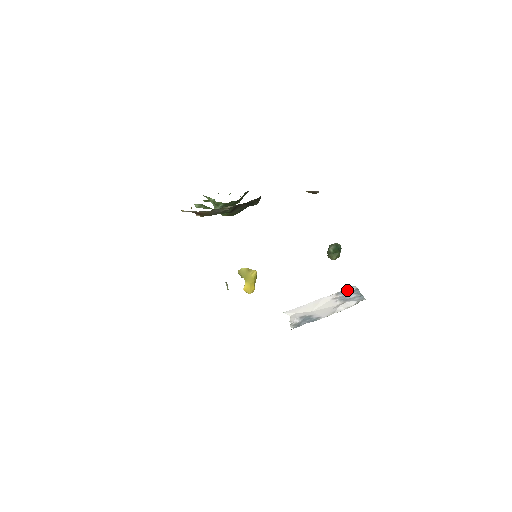
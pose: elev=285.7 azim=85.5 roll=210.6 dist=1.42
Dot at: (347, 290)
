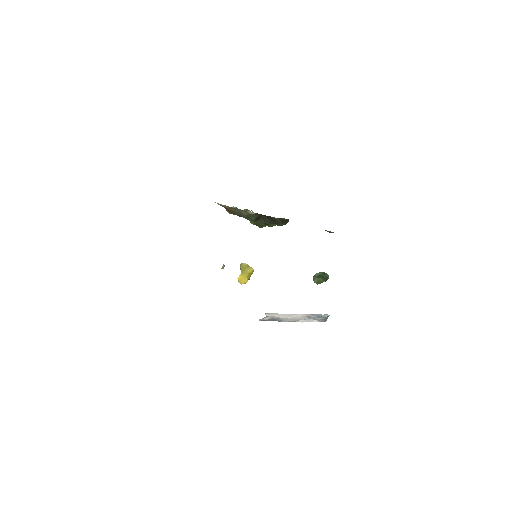
Dot at: (321, 315)
